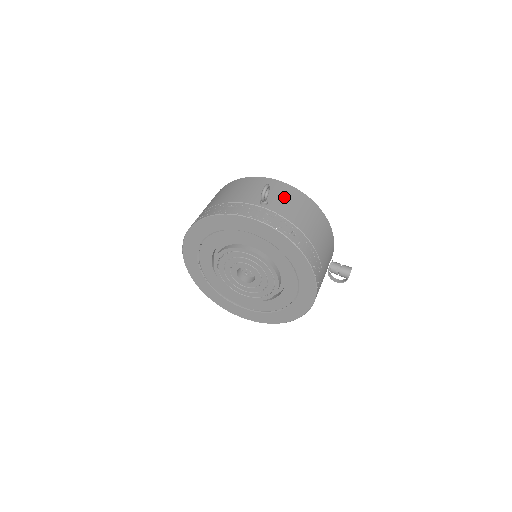
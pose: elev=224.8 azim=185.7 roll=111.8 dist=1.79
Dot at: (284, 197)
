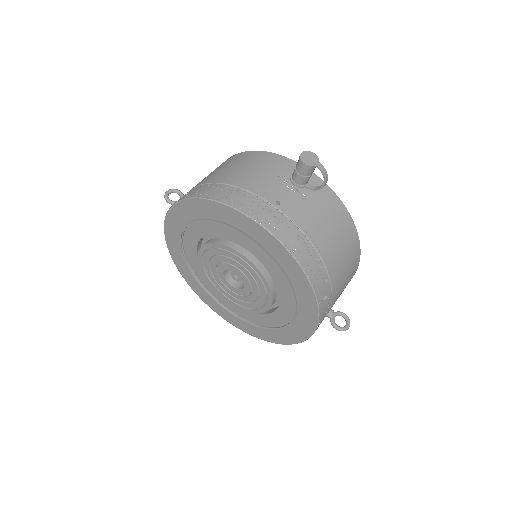
Dot at: occluded
